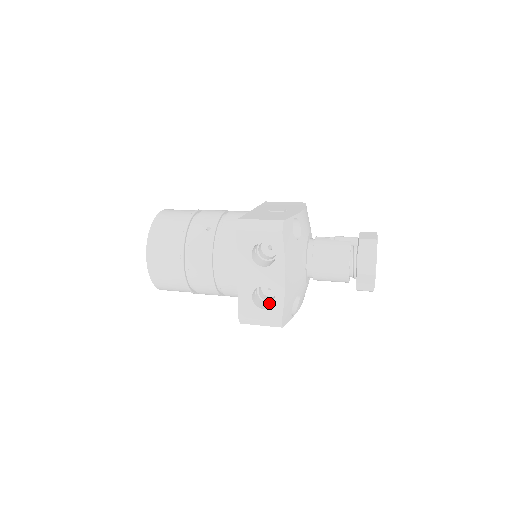
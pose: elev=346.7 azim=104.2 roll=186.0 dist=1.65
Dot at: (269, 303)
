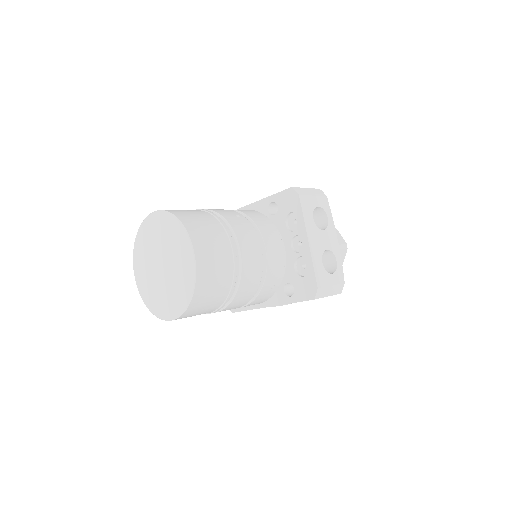
Dot at: occluded
